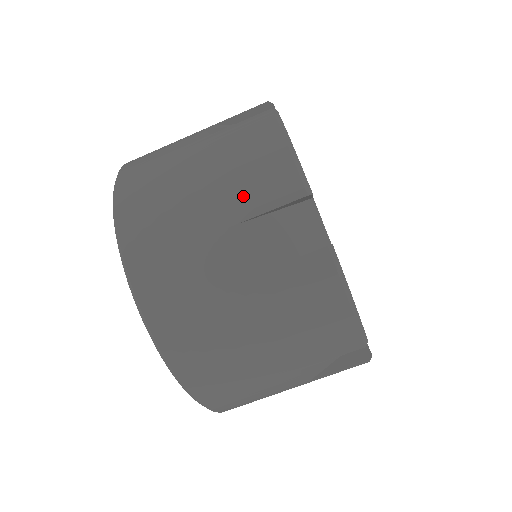
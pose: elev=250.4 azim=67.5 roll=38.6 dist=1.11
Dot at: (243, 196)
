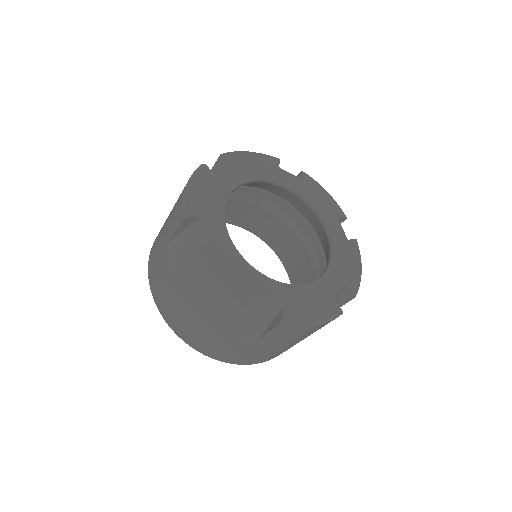
Dot at: (170, 226)
